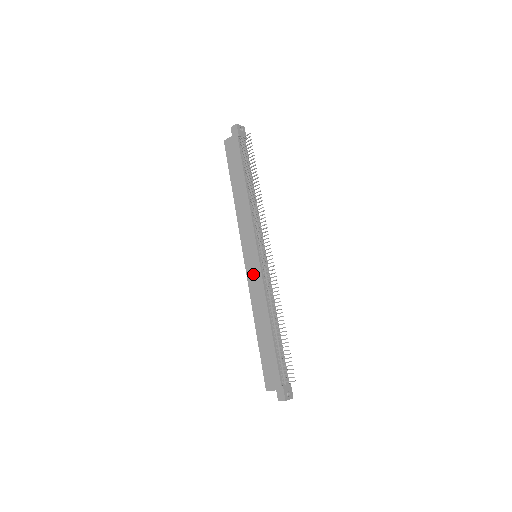
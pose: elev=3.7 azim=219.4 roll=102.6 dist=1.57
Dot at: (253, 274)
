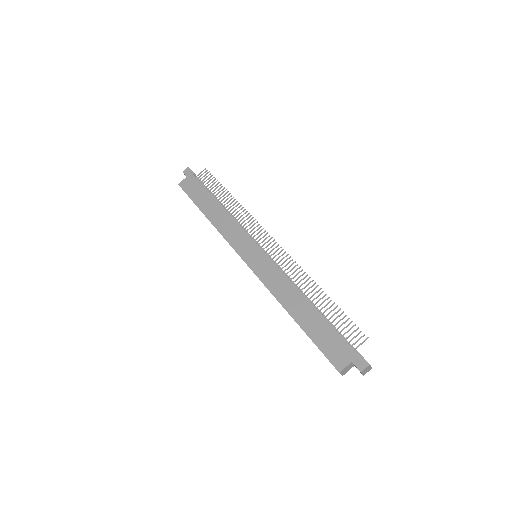
Dot at: (263, 268)
